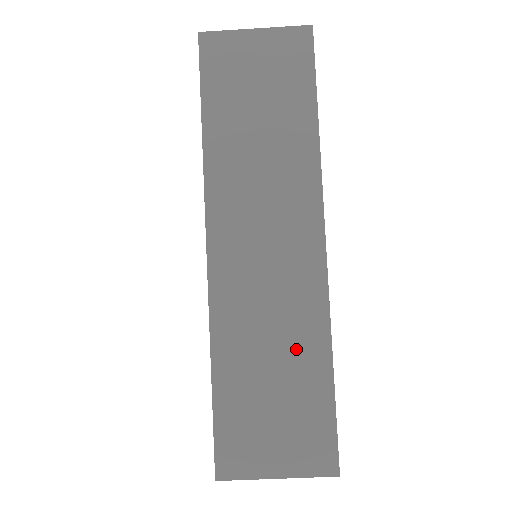
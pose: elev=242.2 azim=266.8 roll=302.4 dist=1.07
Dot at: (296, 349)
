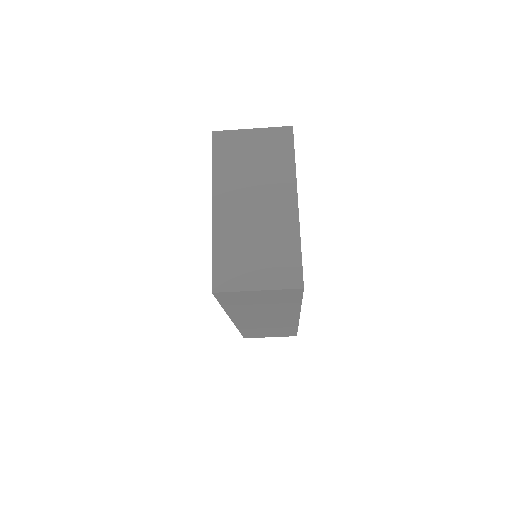
Dot at: occluded
